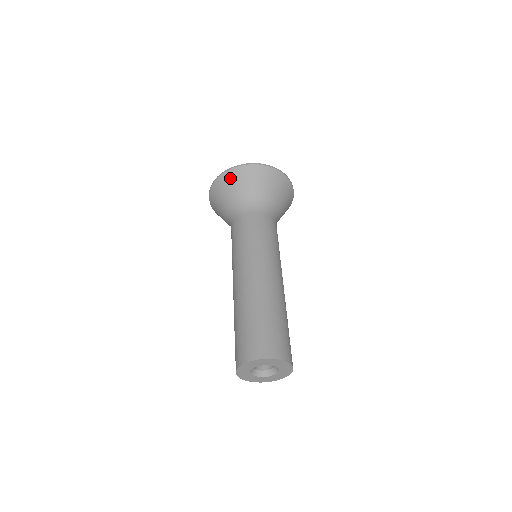
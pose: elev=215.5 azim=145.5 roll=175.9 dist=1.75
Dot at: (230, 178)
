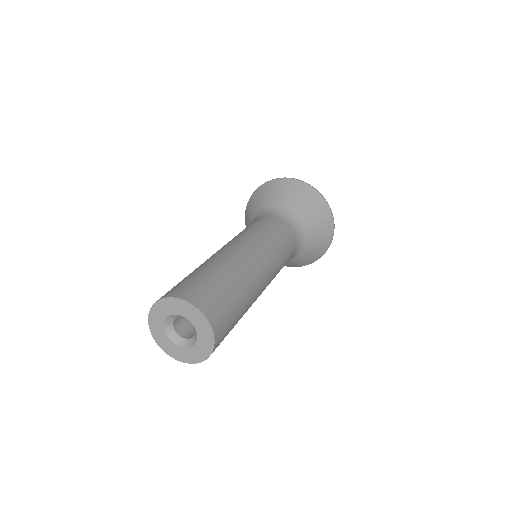
Dot at: (262, 190)
